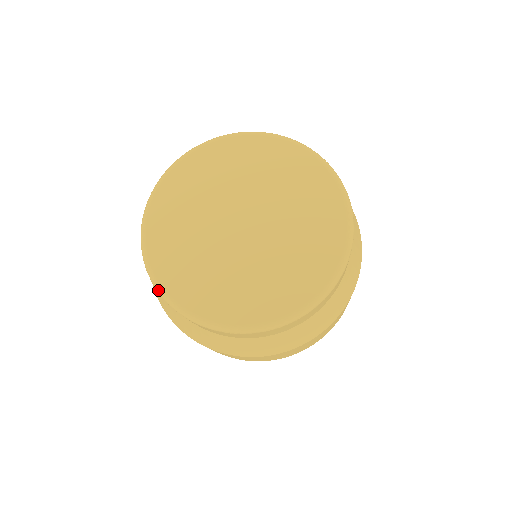
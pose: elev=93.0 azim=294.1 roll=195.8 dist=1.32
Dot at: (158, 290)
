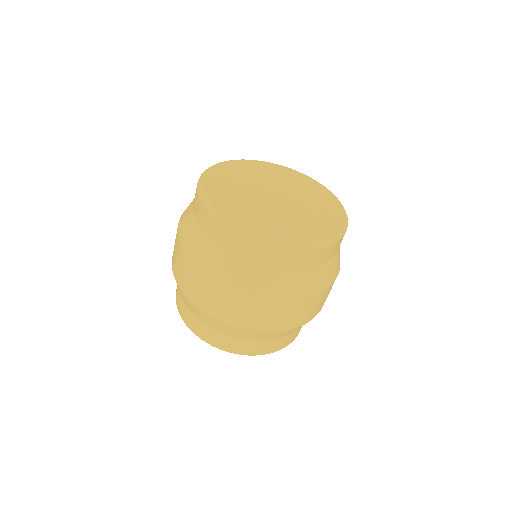
Dot at: (199, 184)
